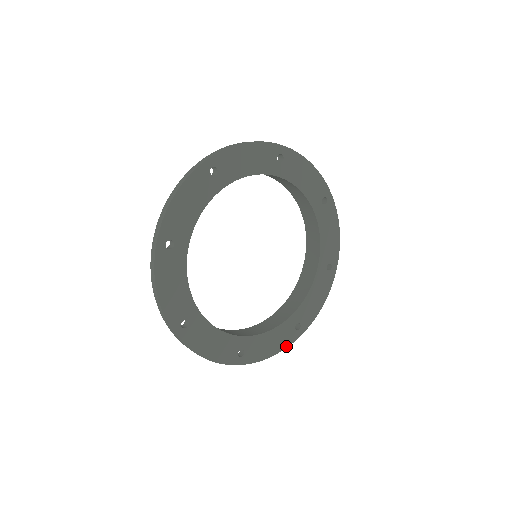
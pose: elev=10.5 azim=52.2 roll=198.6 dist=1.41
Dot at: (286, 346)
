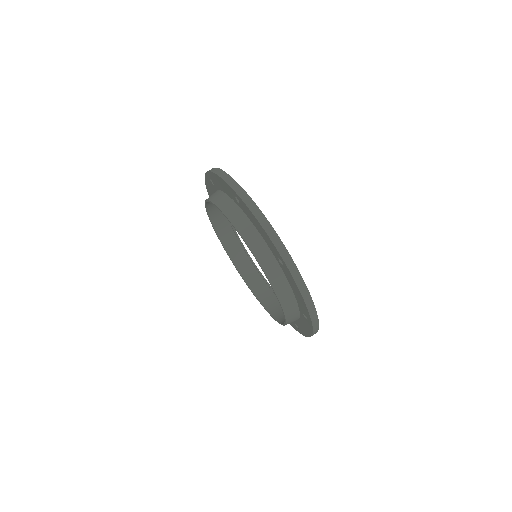
Dot at: occluded
